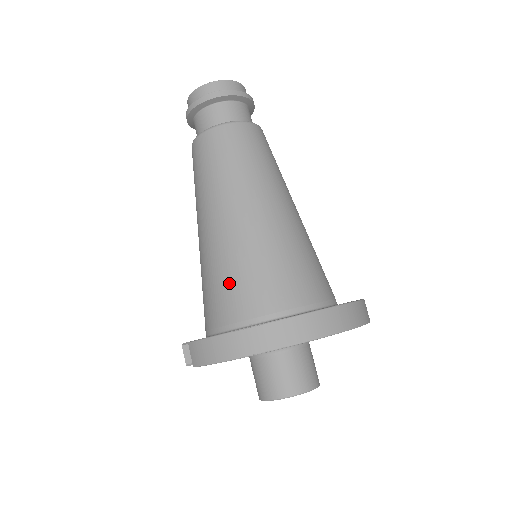
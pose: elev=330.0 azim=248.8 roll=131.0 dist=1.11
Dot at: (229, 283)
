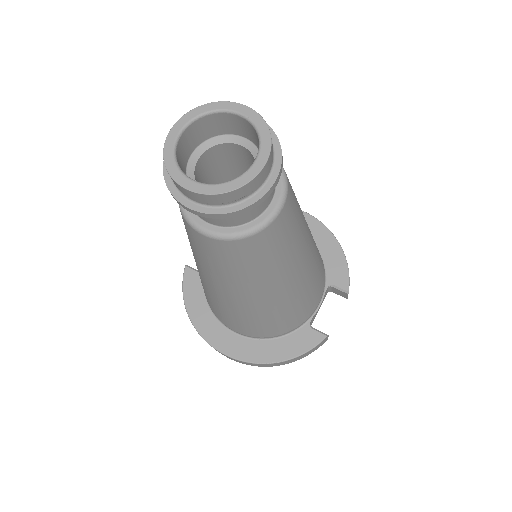
Dot at: occluded
